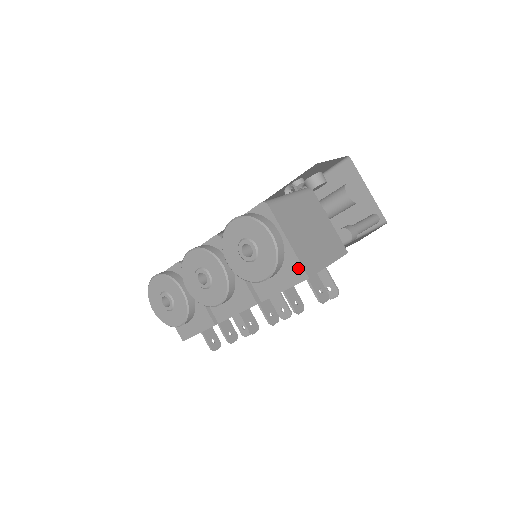
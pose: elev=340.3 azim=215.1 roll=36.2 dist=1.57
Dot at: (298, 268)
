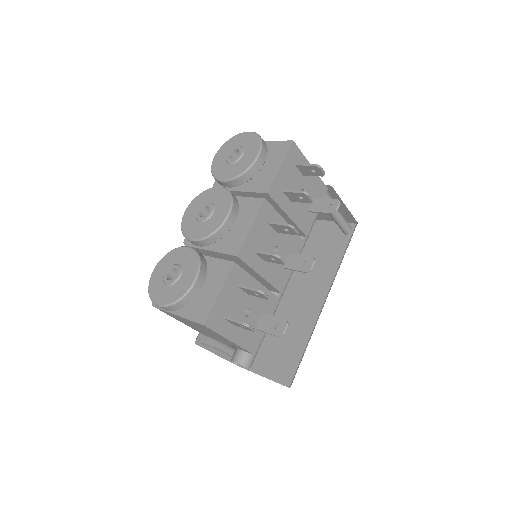
Dot at: (281, 145)
